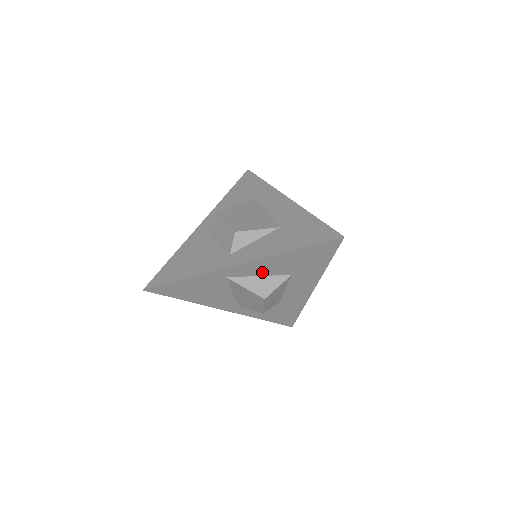
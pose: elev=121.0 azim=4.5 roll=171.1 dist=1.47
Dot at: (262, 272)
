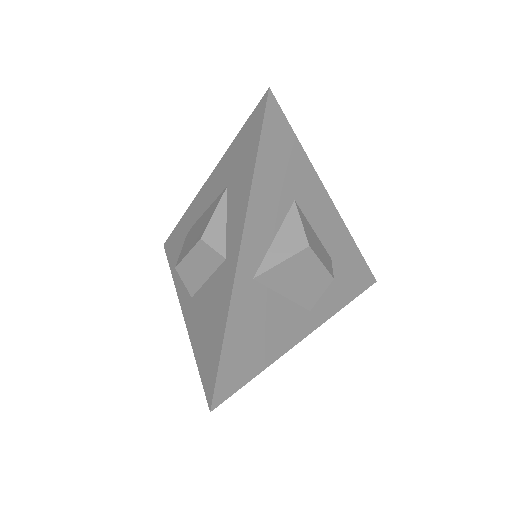
Dot at: (270, 229)
